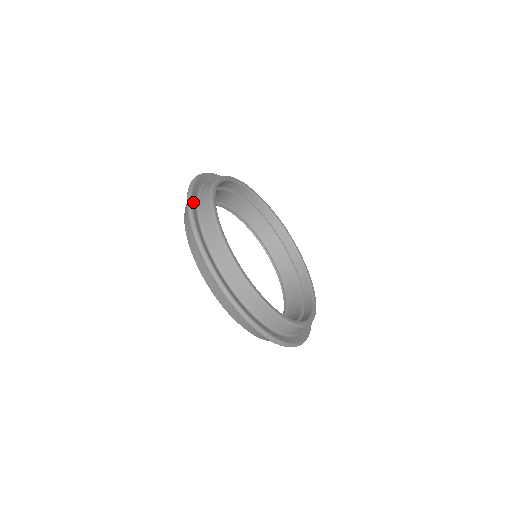
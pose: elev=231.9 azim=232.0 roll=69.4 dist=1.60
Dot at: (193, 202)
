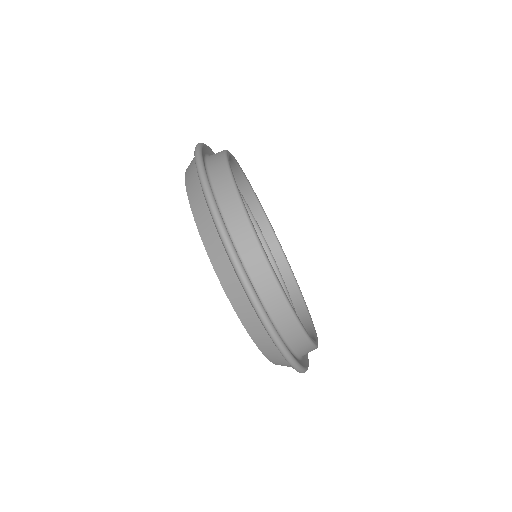
Dot at: (203, 161)
